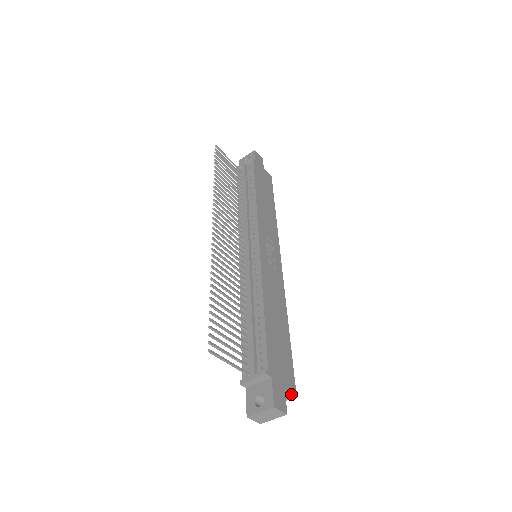
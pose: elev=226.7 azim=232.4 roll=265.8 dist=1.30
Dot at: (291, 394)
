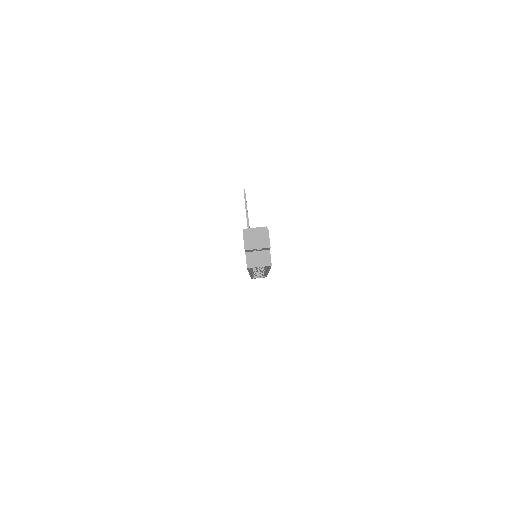
Dot at: (270, 259)
